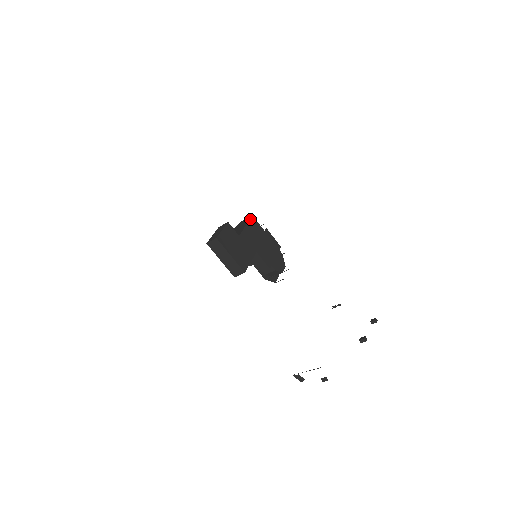
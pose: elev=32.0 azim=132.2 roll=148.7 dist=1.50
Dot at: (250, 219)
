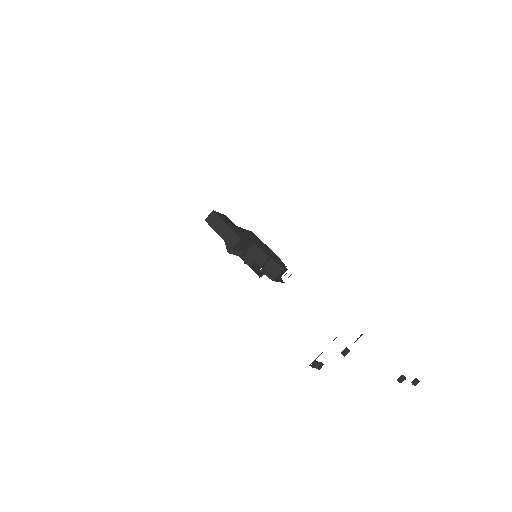
Dot at: (249, 231)
